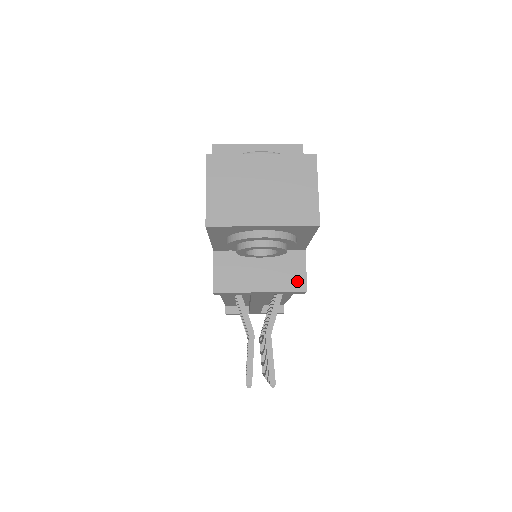
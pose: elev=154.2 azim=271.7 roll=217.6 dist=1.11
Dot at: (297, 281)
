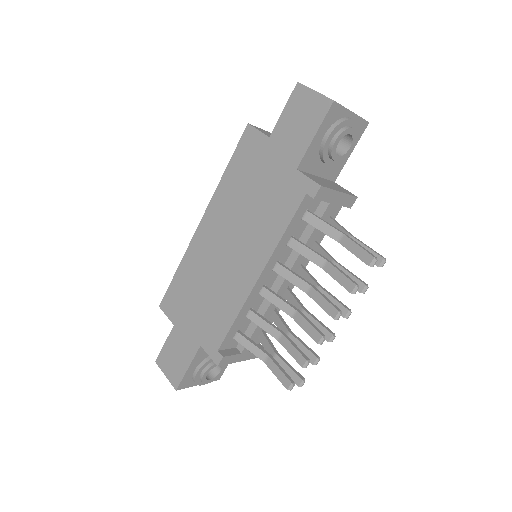
Dot at: (348, 192)
